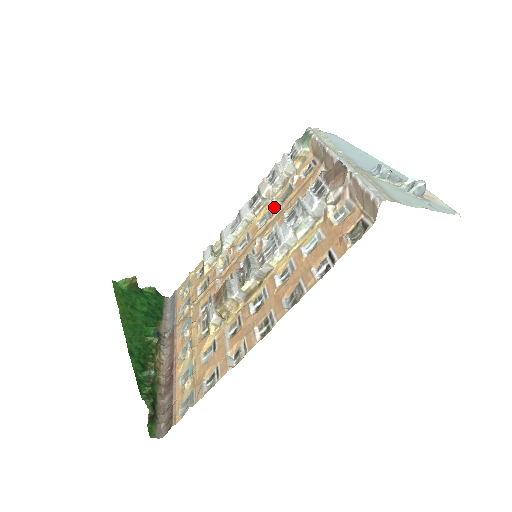
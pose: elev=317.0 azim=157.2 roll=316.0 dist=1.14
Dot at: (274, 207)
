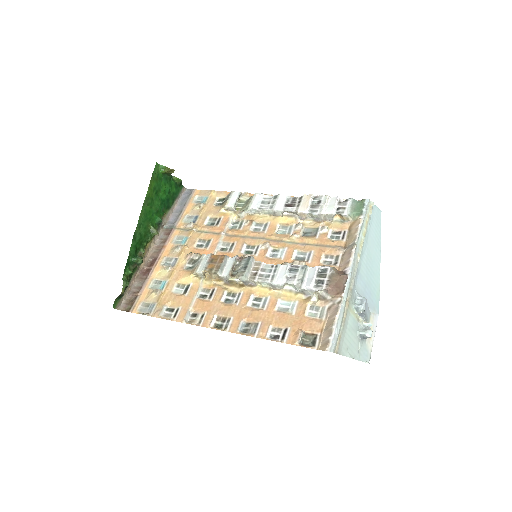
Dot at: (296, 231)
